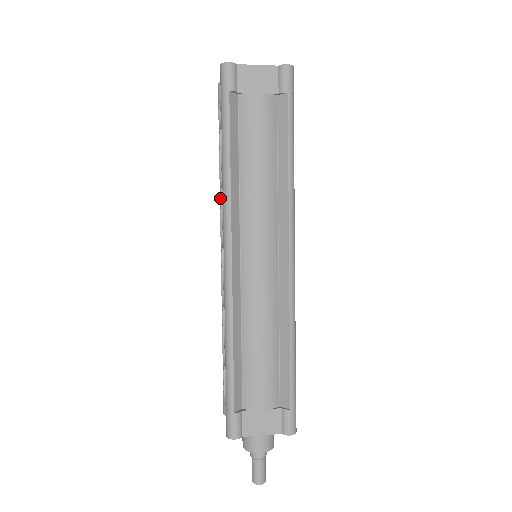
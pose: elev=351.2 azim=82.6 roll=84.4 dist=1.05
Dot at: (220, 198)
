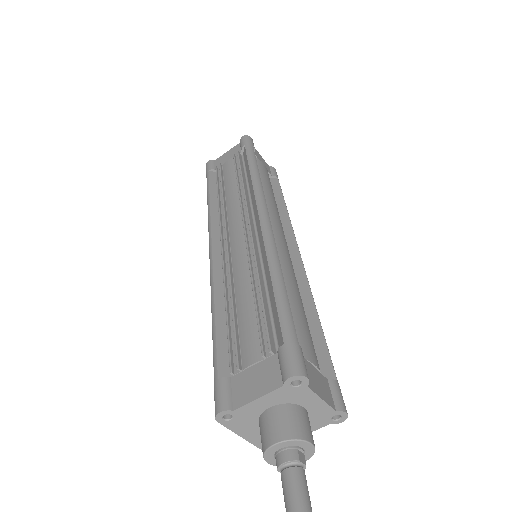
Dot at: (219, 207)
